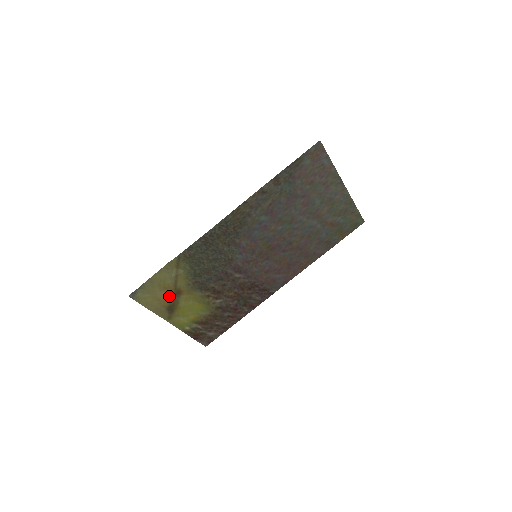
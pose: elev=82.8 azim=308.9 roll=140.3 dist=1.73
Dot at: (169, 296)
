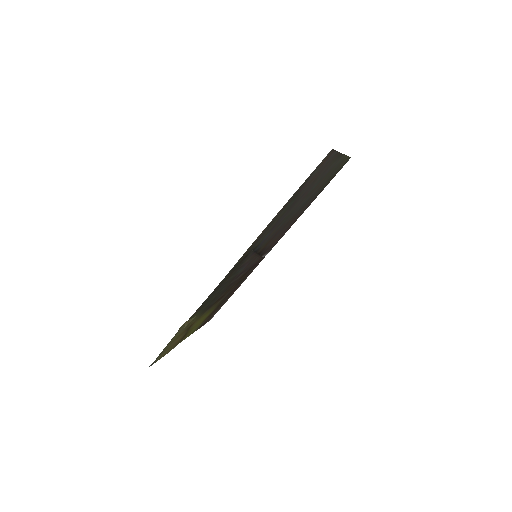
Dot at: (182, 335)
